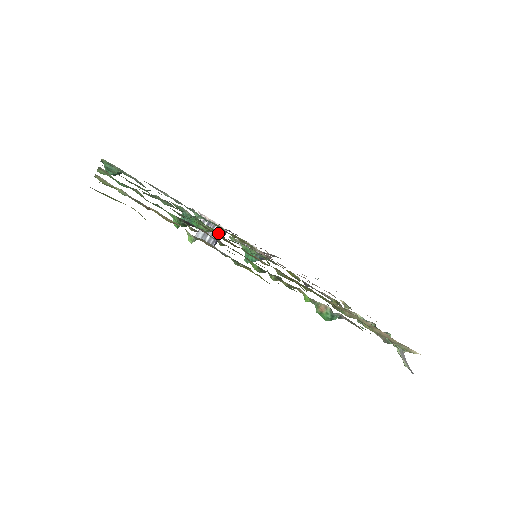
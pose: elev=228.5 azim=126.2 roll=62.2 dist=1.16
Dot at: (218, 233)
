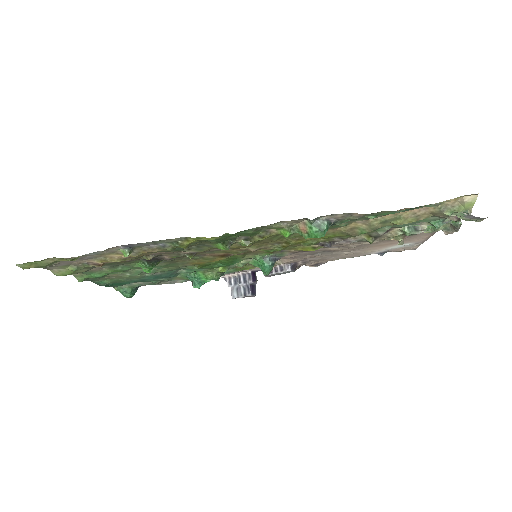
Dot at: (225, 270)
